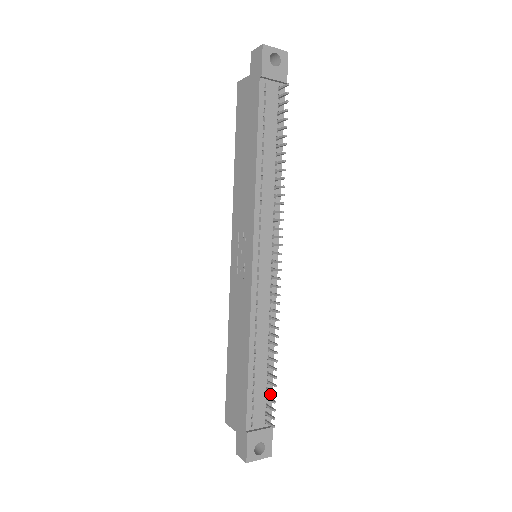
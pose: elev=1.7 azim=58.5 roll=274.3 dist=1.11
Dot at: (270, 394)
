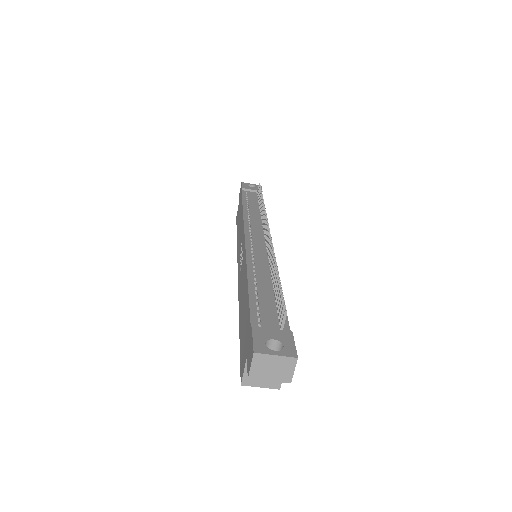
Dot at: occluded
